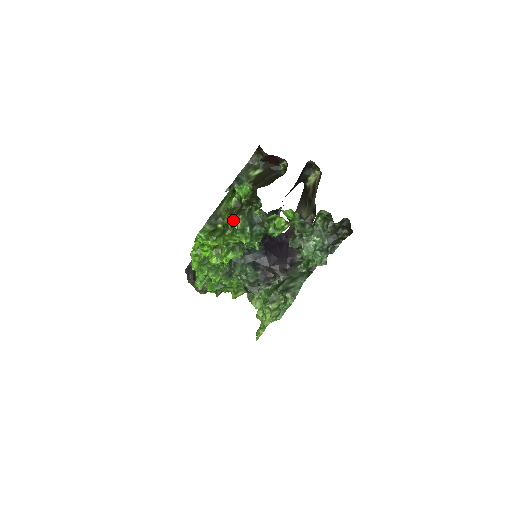
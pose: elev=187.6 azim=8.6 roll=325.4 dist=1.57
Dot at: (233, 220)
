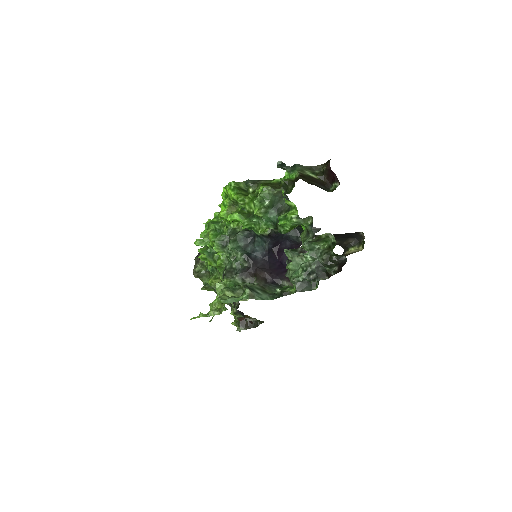
Dot at: (263, 186)
